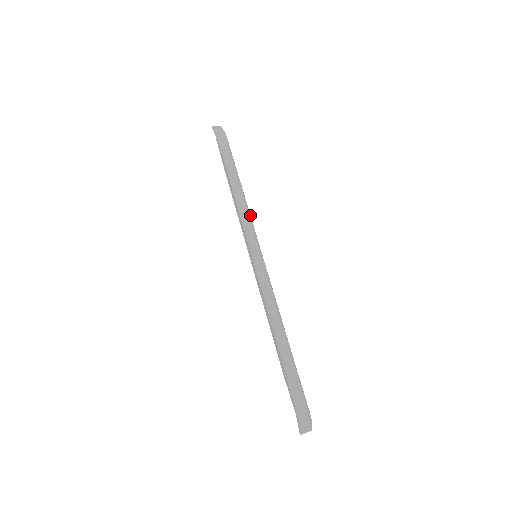
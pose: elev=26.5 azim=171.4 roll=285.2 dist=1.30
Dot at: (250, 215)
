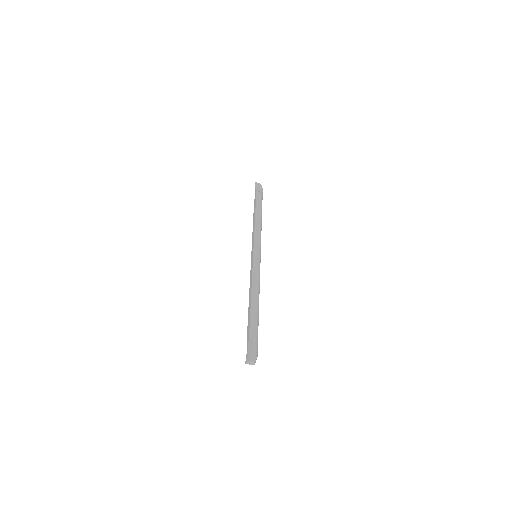
Dot at: occluded
